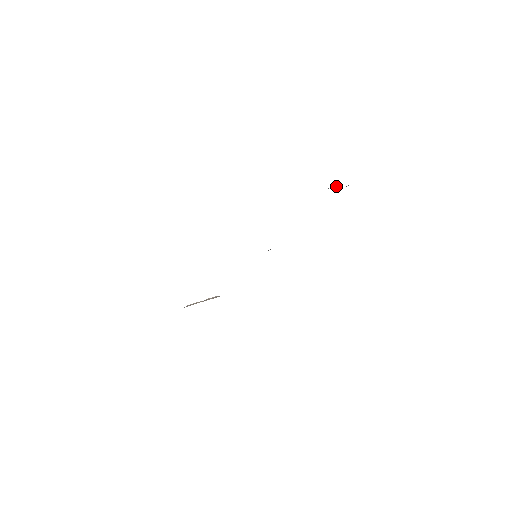
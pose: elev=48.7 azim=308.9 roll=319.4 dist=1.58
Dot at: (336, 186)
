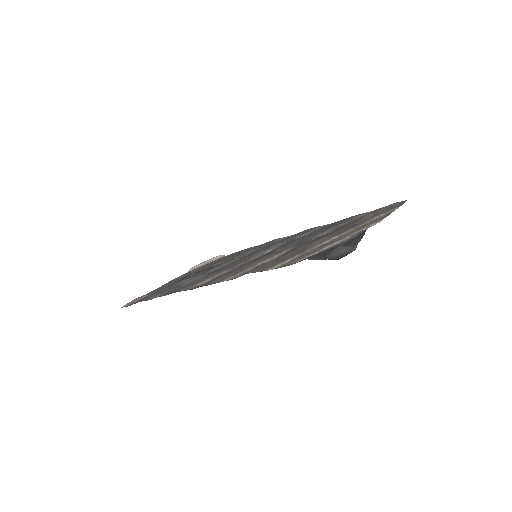
Dot at: (341, 248)
